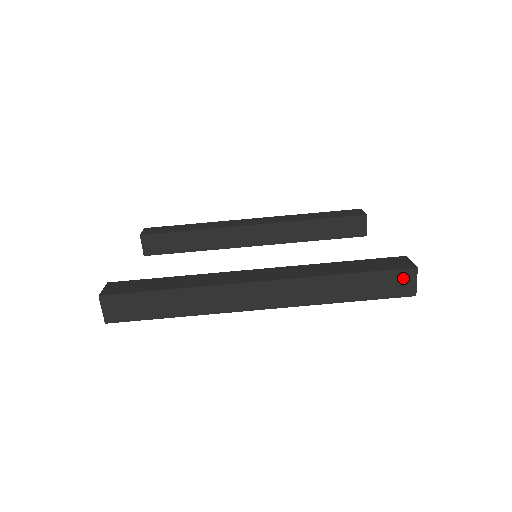
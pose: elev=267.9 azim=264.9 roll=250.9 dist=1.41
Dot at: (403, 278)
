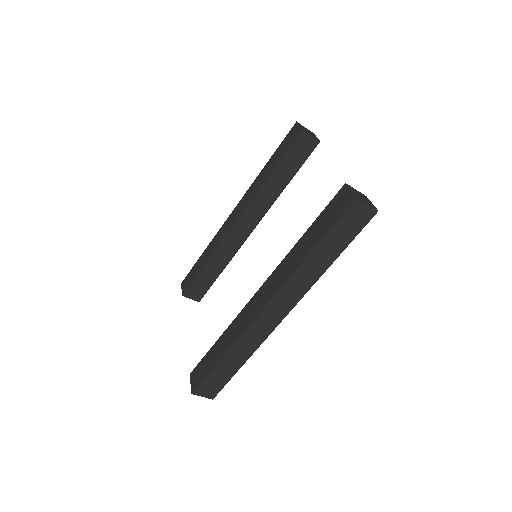
Dot at: (355, 213)
